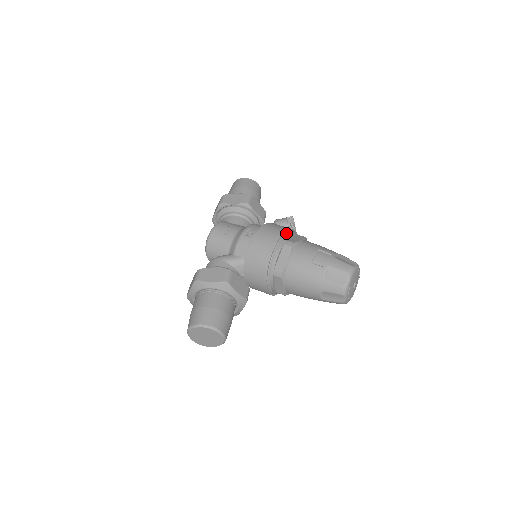
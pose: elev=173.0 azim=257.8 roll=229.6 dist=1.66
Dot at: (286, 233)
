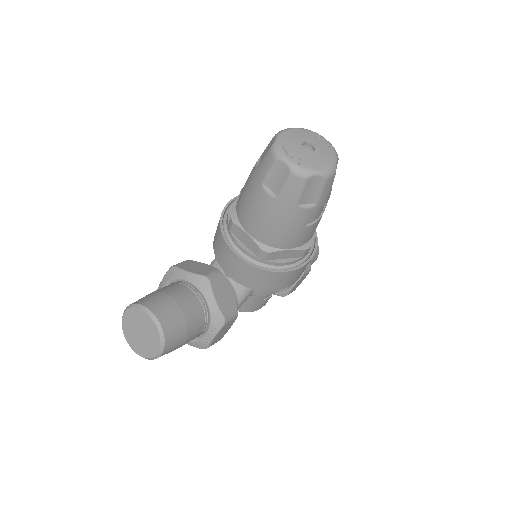
Dot at: occluded
